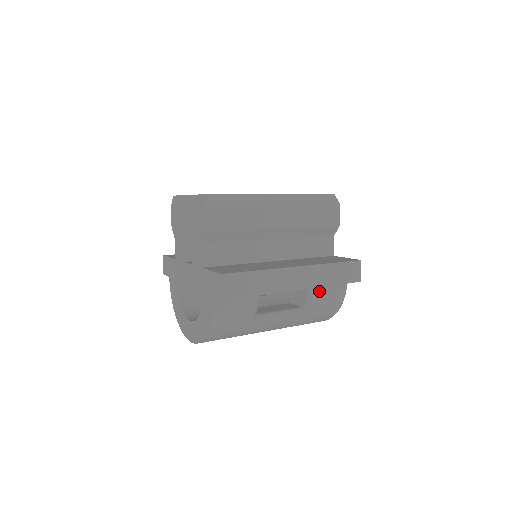
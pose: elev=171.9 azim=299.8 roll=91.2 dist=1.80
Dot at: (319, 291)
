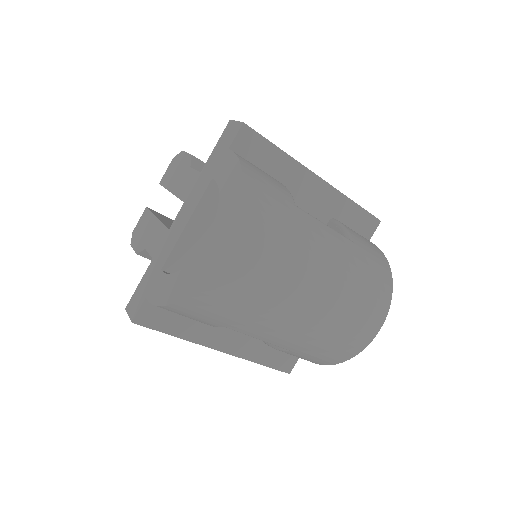
Dot at: occluded
